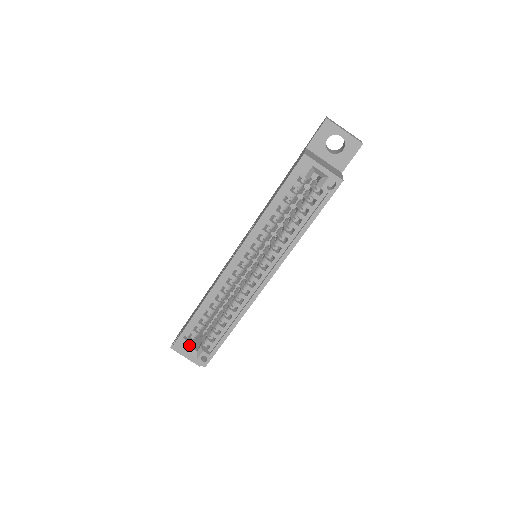
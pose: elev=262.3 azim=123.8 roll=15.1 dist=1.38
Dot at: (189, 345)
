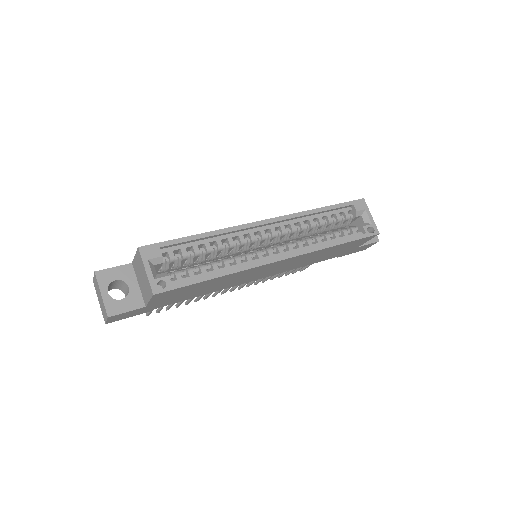
Dot at: (157, 260)
